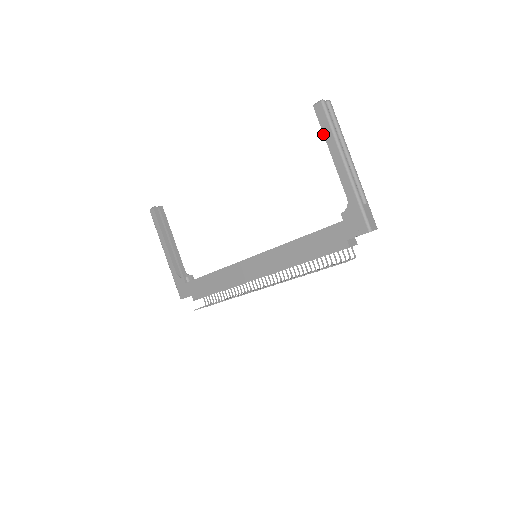
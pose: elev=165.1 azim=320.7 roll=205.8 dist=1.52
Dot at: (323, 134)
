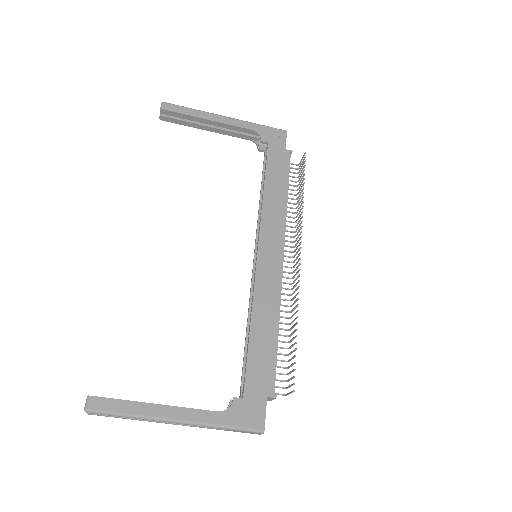
Dot at: (190, 115)
